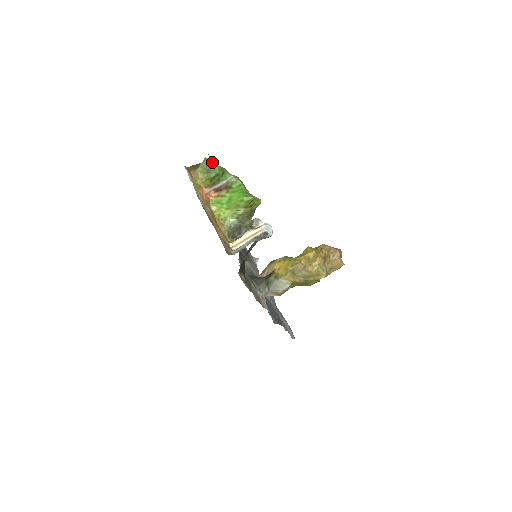
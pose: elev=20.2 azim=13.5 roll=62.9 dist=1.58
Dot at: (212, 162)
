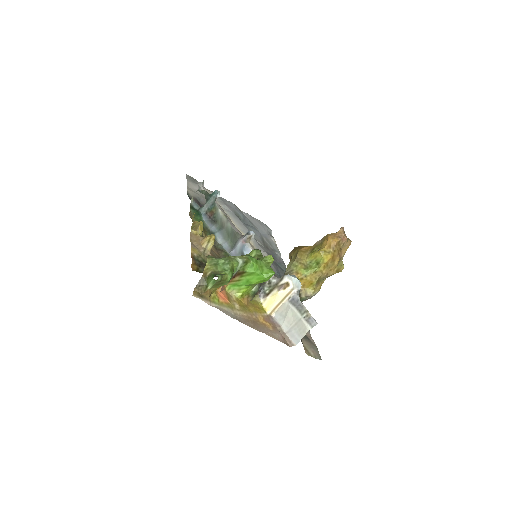
Dot at: (222, 277)
